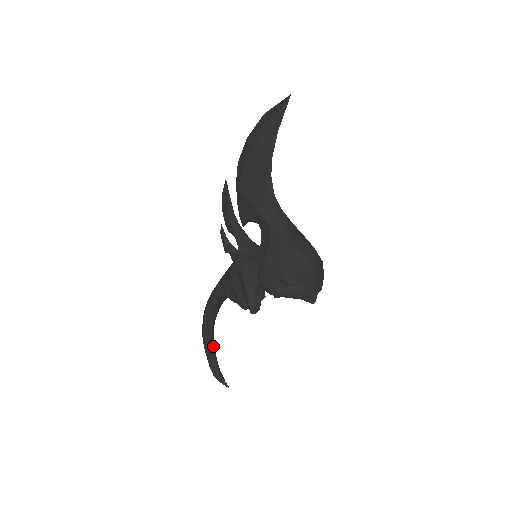
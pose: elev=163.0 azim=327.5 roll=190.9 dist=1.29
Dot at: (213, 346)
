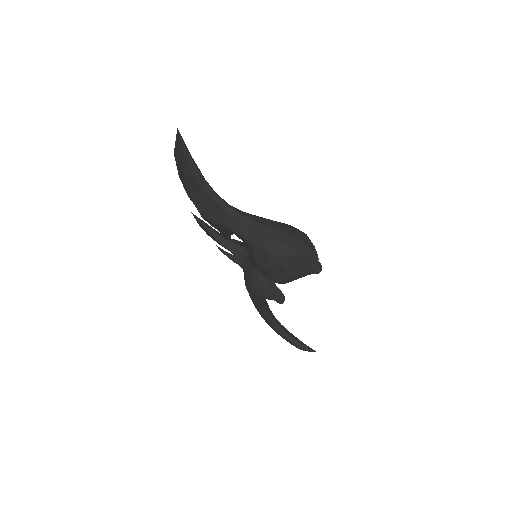
Dot at: (283, 328)
